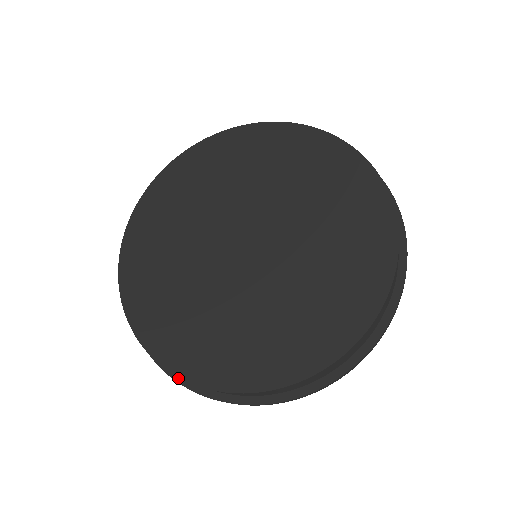
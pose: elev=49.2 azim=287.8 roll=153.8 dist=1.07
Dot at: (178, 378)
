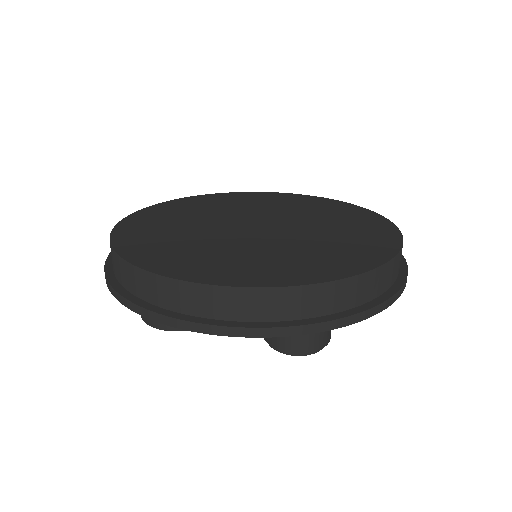
Dot at: (139, 302)
